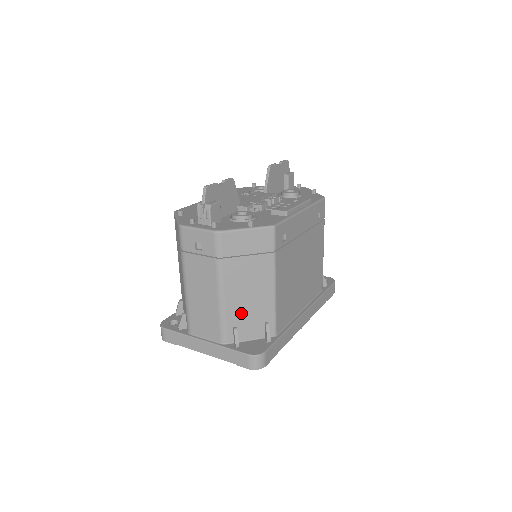
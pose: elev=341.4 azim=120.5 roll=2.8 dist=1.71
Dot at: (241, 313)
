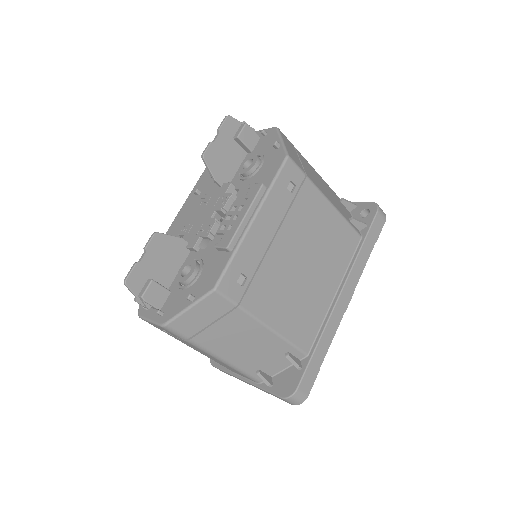
Dot at: (253, 360)
